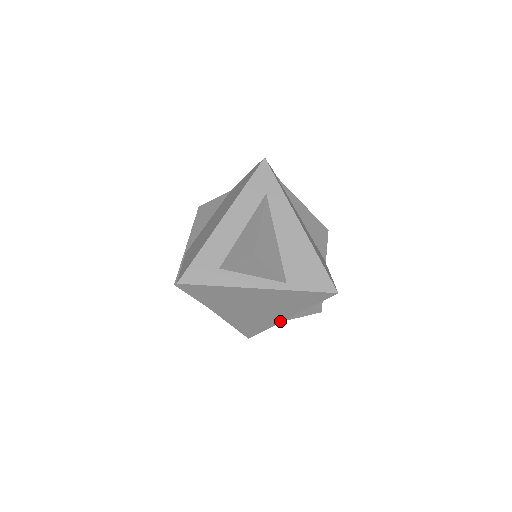
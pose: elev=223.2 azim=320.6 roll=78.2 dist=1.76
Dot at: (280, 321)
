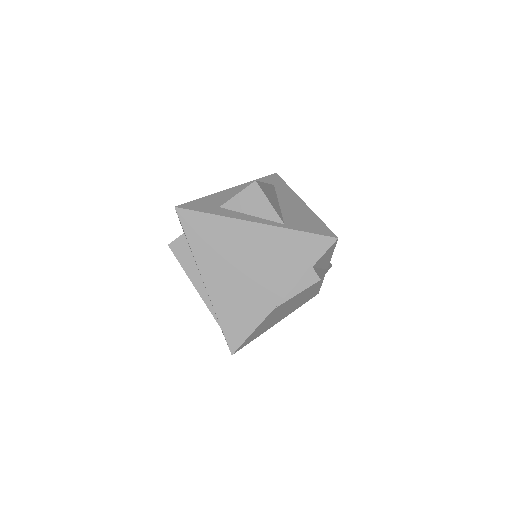
Dot at: (273, 306)
